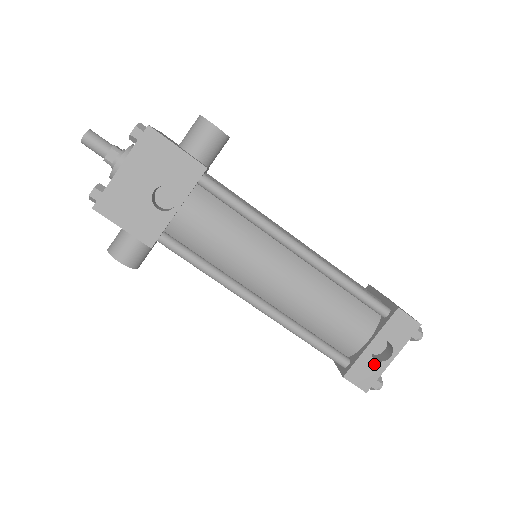
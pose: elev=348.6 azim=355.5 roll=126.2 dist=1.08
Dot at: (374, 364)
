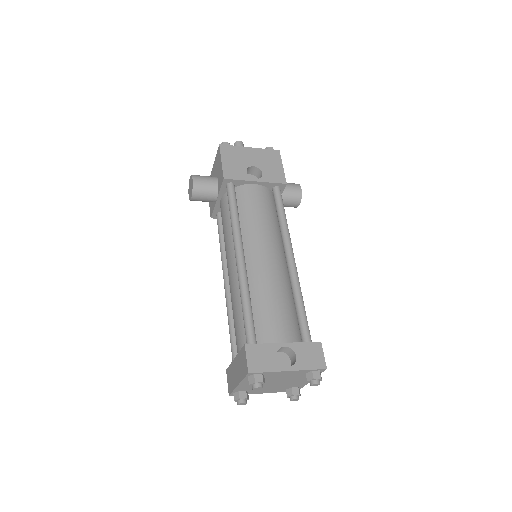
Dot at: (273, 359)
